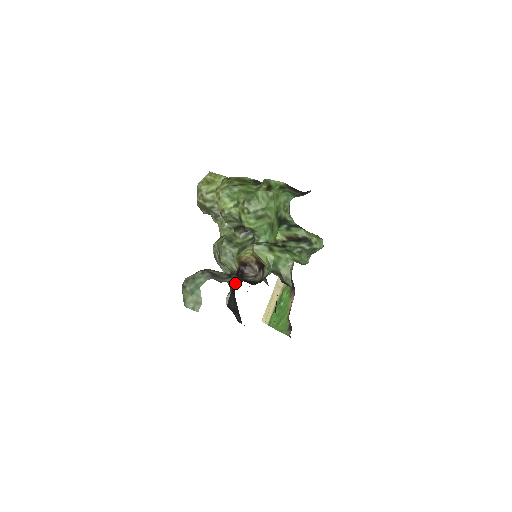
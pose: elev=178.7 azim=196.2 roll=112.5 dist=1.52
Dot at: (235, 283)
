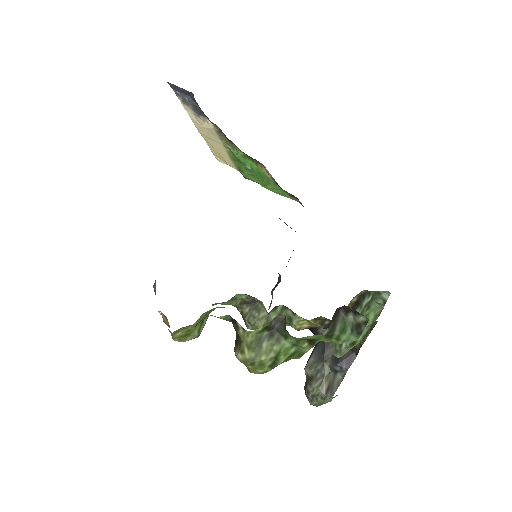
Dot at: occluded
